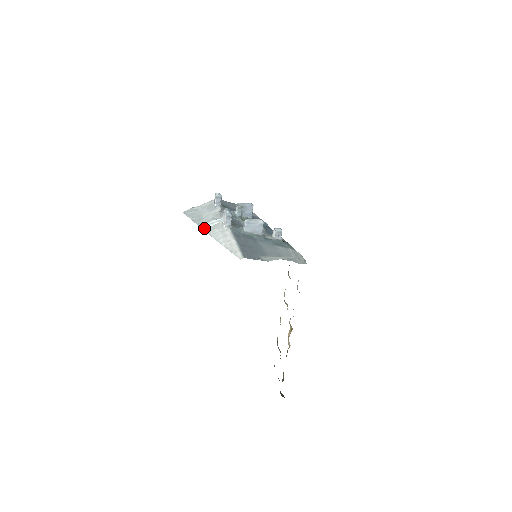
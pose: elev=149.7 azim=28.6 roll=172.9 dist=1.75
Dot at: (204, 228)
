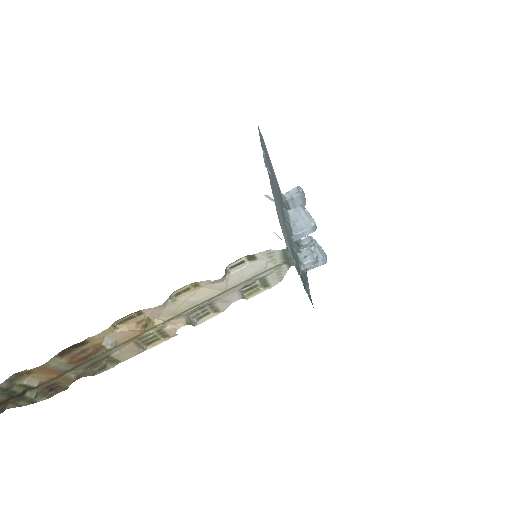
Dot at: (266, 196)
